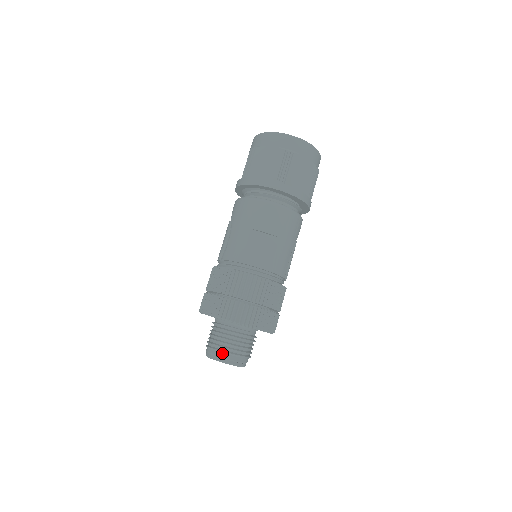
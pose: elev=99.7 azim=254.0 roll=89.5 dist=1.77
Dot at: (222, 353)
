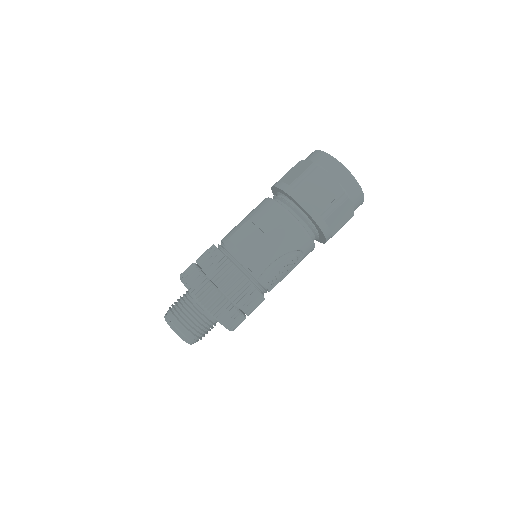
Dot at: (170, 313)
